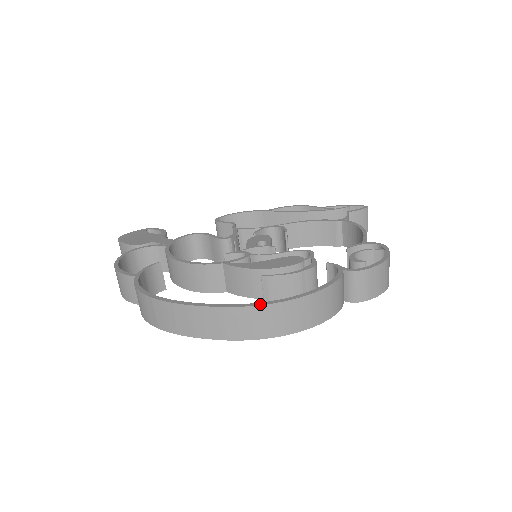
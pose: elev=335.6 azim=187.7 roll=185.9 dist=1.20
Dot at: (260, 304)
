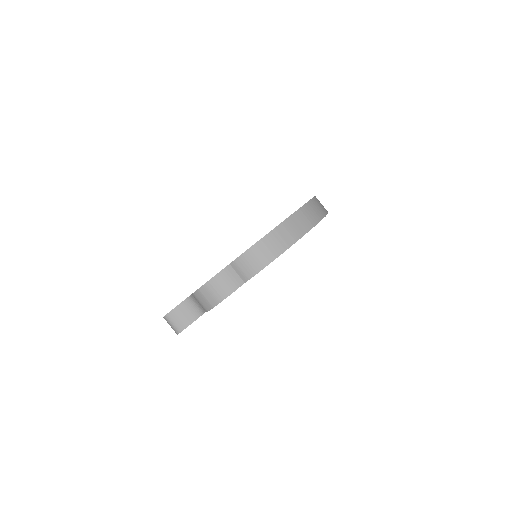
Dot at: (307, 202)
